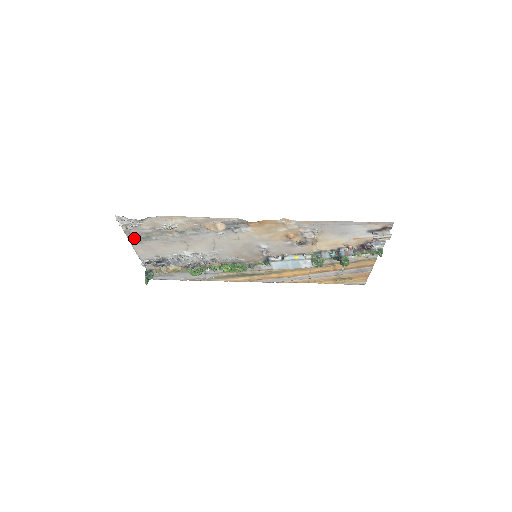
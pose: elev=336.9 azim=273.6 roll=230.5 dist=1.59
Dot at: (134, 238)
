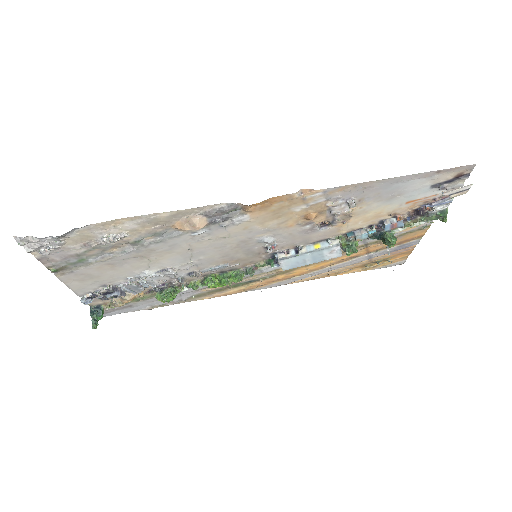
Dot at: (58, 267)
